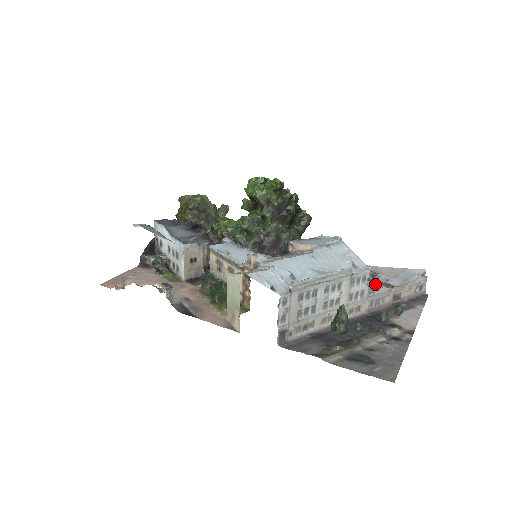
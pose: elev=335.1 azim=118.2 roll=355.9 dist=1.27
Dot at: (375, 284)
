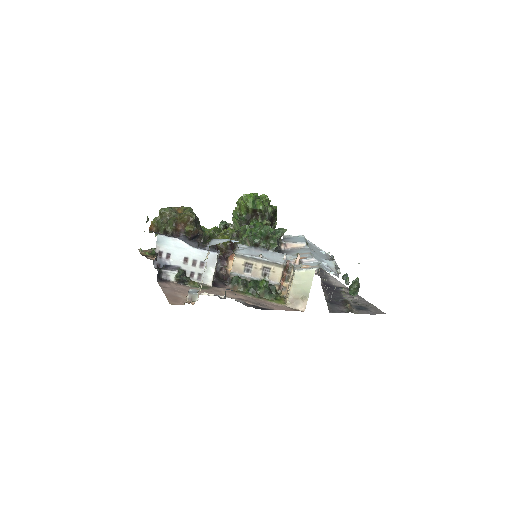
Dot at: occluded
